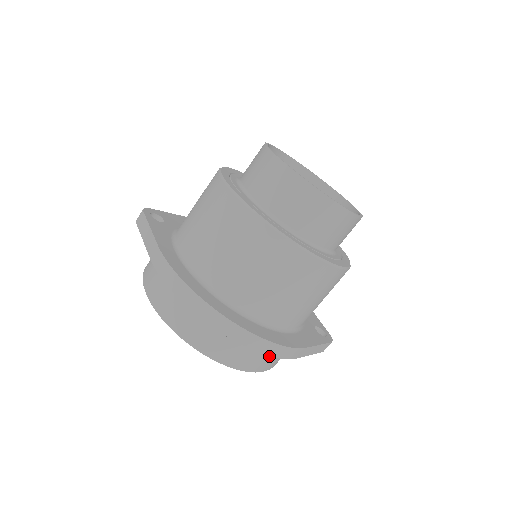
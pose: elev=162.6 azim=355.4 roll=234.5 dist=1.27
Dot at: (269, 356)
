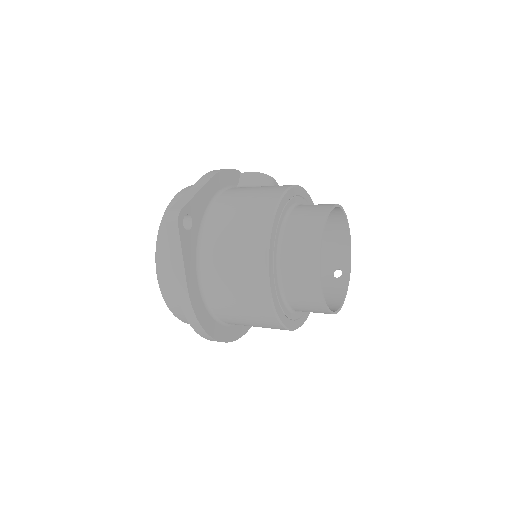
Dot at: occluded
